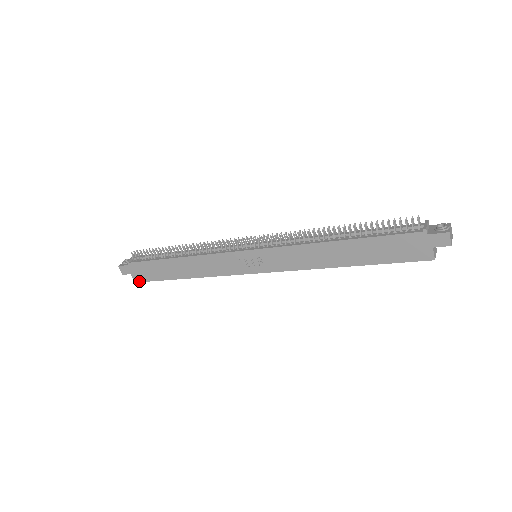
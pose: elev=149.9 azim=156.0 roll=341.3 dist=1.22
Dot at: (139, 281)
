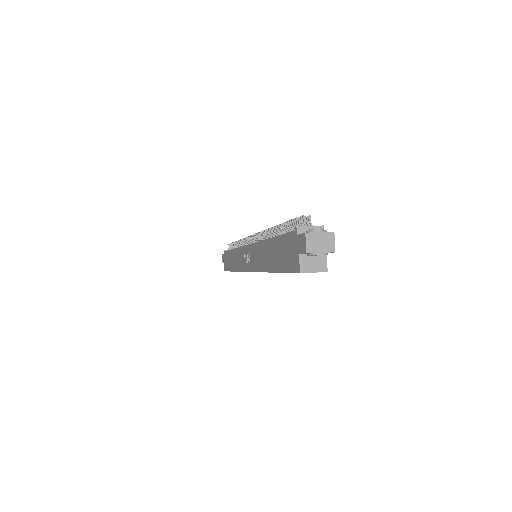
Dot at: (225, 270)
